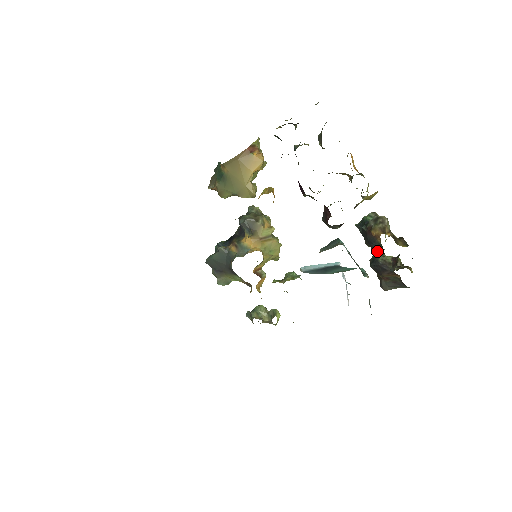
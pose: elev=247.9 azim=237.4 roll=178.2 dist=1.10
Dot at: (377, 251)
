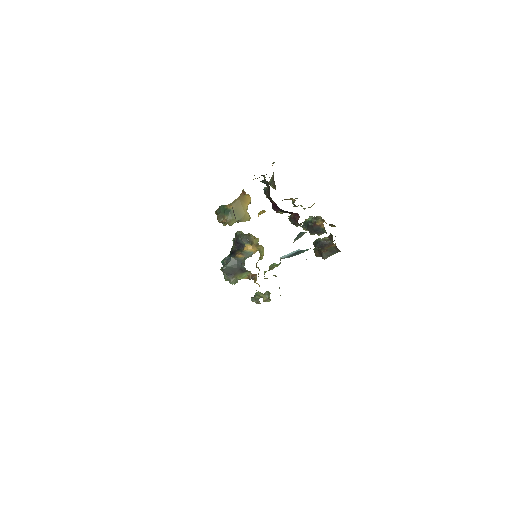
Dot at: (321, 234)
